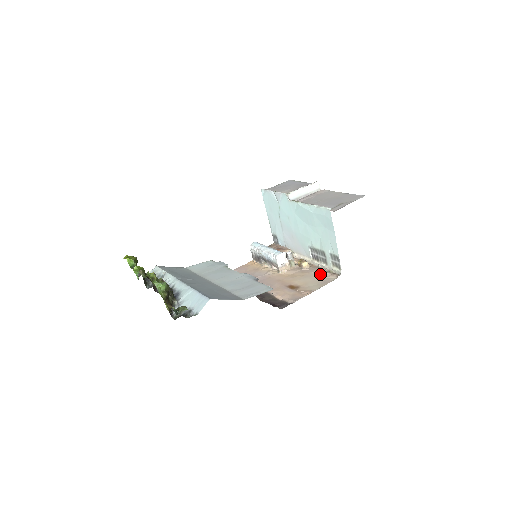
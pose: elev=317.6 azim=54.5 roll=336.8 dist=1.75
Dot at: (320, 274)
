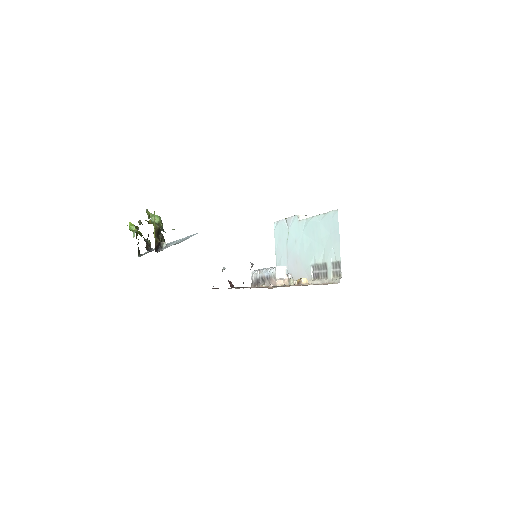
Dot at: (319, 284)
